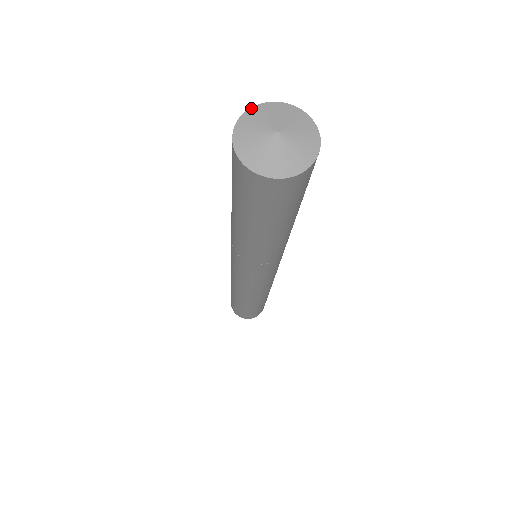
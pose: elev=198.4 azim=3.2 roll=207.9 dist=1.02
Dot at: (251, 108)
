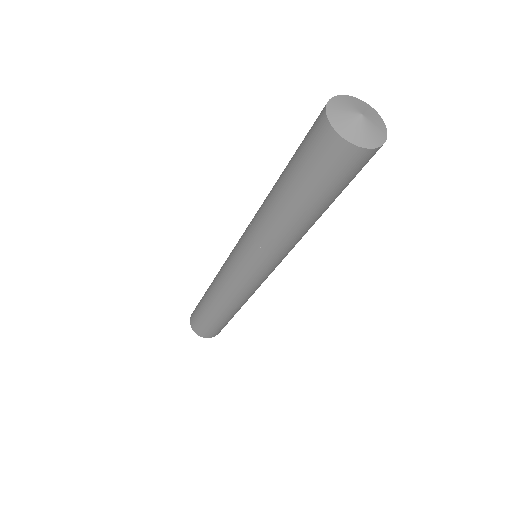
Dot at: (348, 95)
